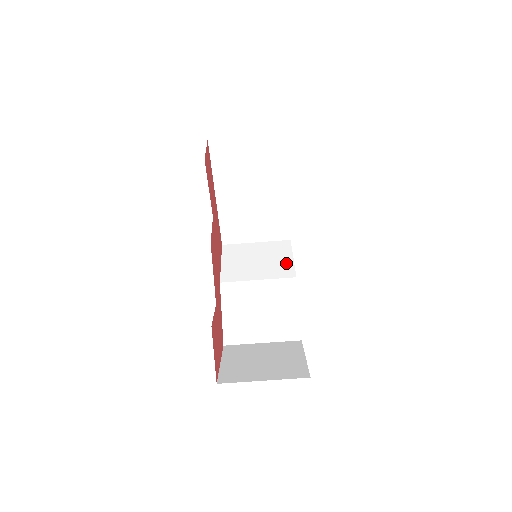
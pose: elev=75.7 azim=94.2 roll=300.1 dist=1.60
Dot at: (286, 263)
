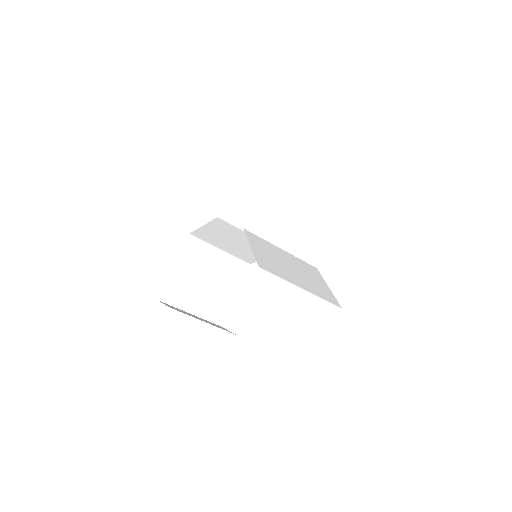
Dot at: (291, 230)
